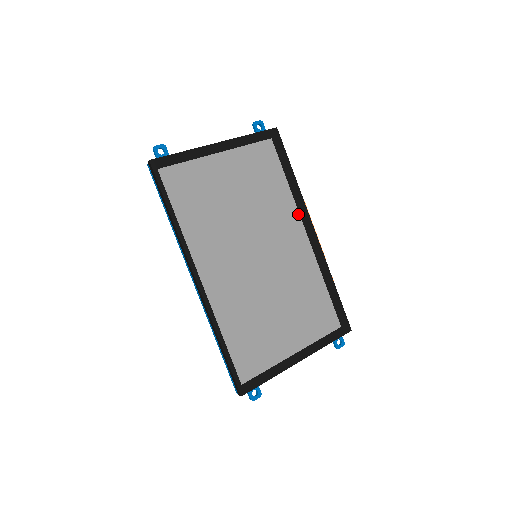
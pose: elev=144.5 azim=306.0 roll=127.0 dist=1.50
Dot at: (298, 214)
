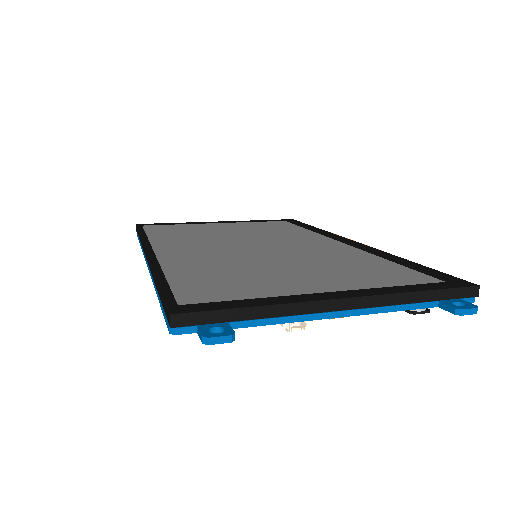
Dot at: (324, 237)
